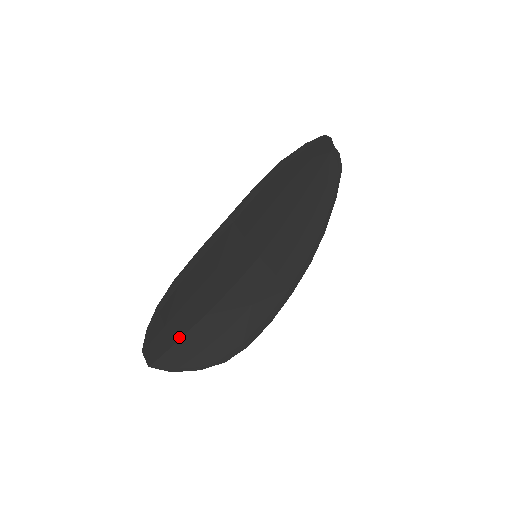
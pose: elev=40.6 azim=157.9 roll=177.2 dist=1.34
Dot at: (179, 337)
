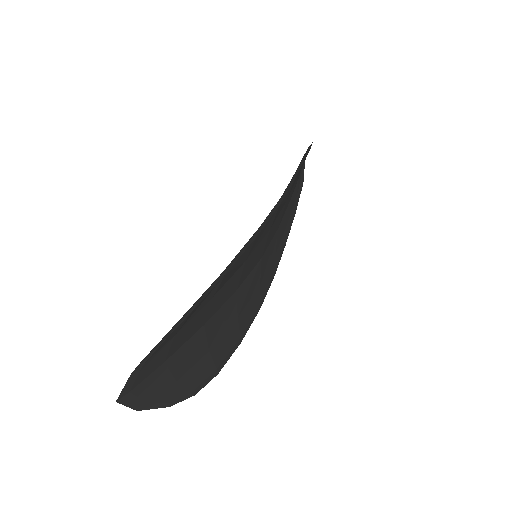
Dot at: (170, 354)
